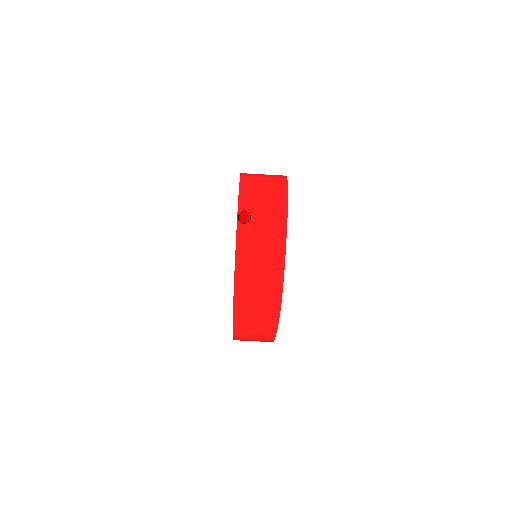
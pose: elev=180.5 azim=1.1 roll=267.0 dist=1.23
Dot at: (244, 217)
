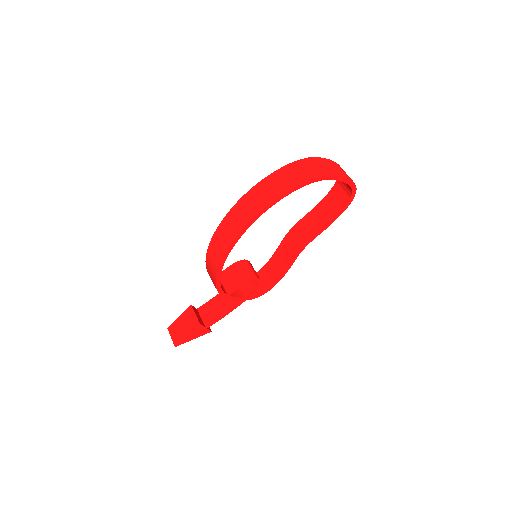
Dot at: (338, 165)
